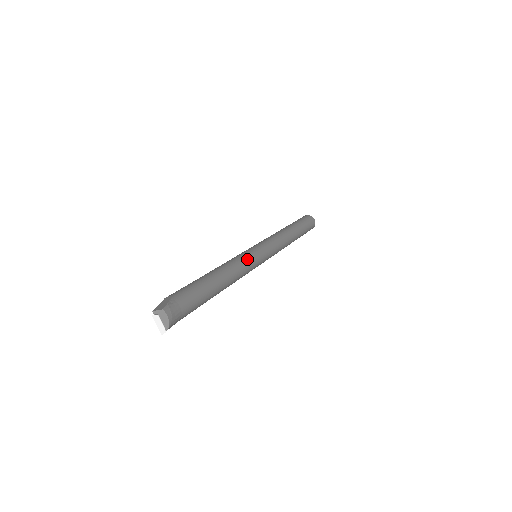
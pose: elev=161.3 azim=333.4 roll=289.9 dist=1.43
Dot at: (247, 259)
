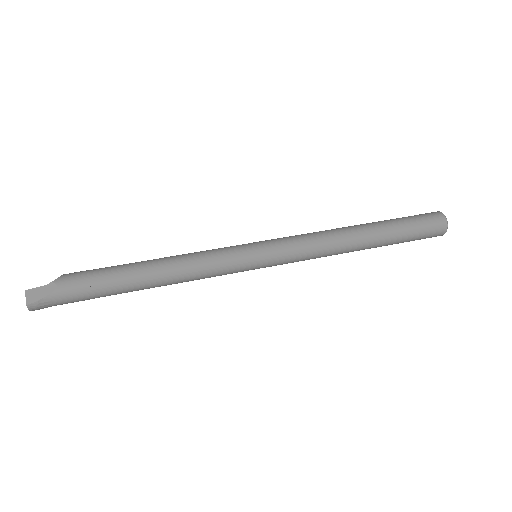
Dot at: (217, 272)
